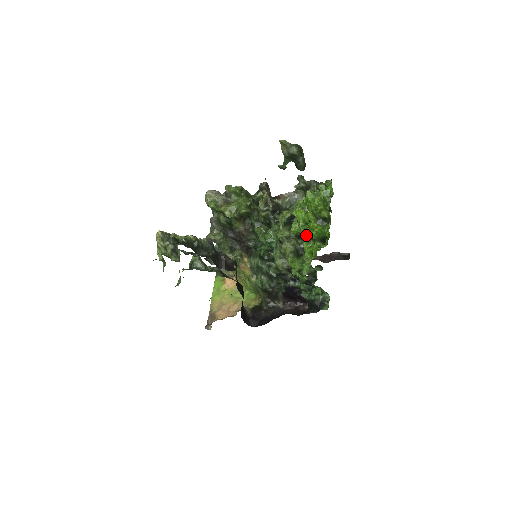
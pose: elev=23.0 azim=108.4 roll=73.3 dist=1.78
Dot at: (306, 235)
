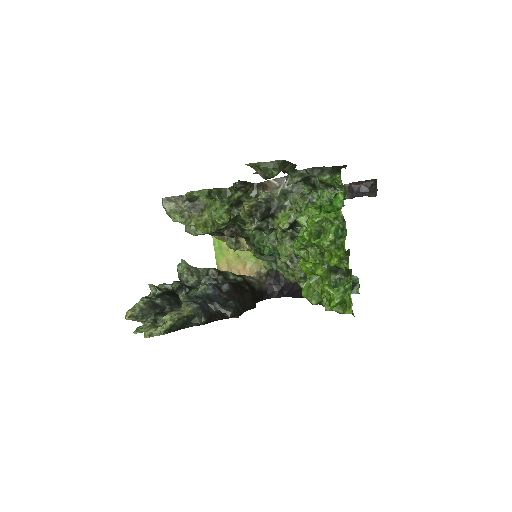
Dot at: (319, 291)
